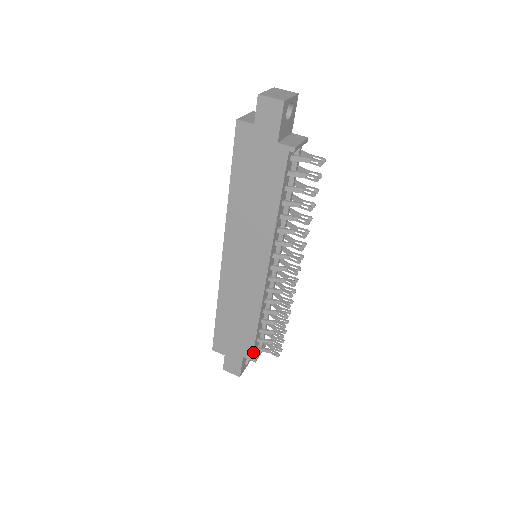
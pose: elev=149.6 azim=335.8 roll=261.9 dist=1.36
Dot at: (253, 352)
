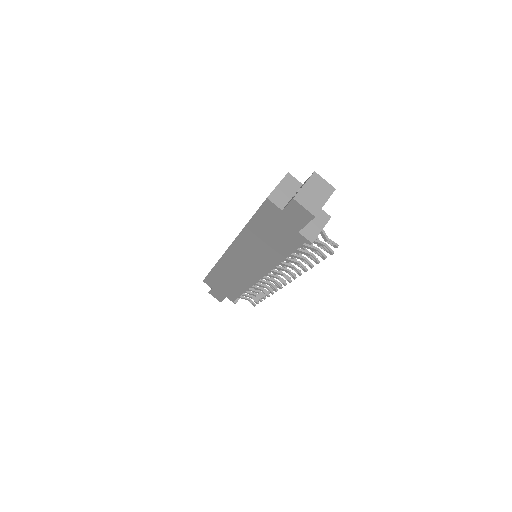
Dot at: occluded
